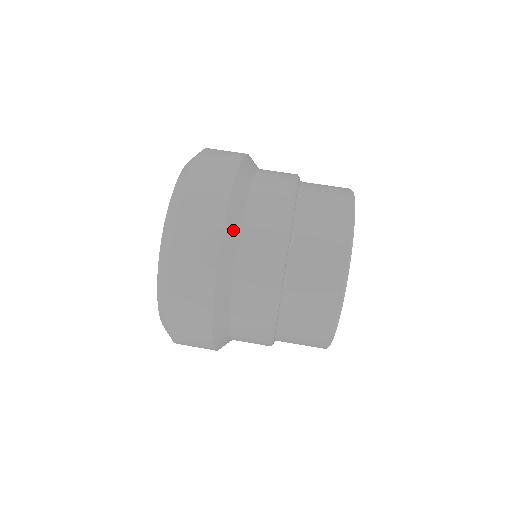
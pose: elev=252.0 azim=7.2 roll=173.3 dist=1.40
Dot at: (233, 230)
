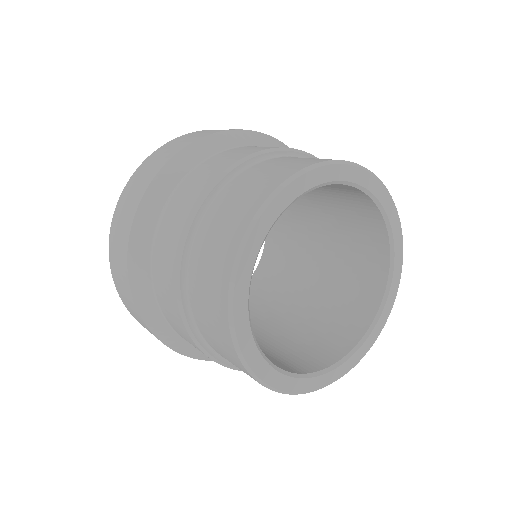
Dot at: (145, 295)
